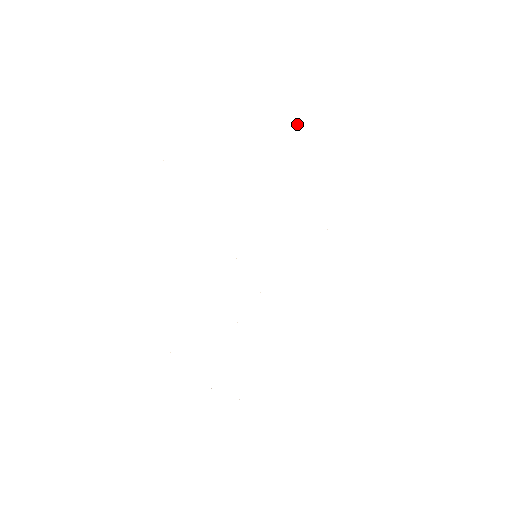
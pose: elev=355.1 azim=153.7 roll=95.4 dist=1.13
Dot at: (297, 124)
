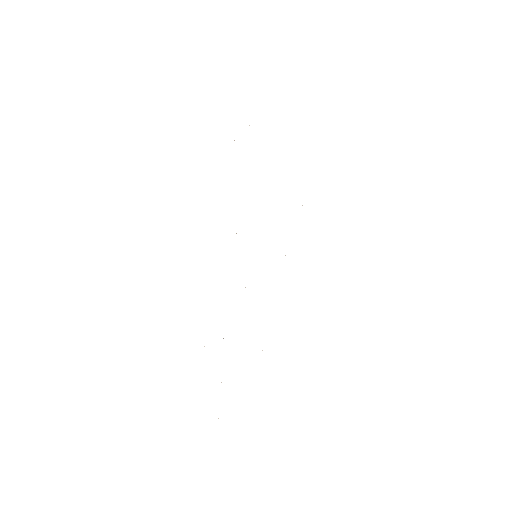
Dot at: occluded
